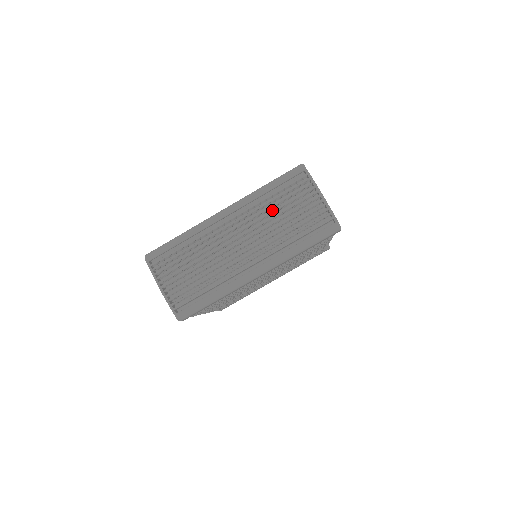
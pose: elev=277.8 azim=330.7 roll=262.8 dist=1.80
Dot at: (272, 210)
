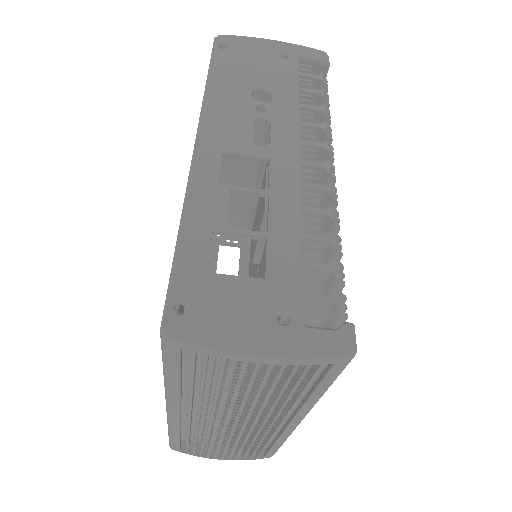
Dot at: (220, 399)
